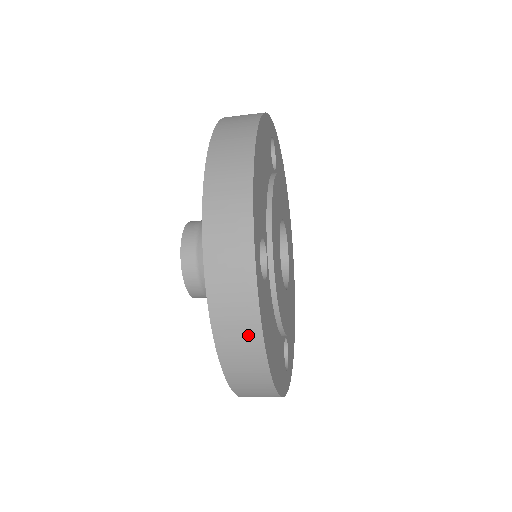
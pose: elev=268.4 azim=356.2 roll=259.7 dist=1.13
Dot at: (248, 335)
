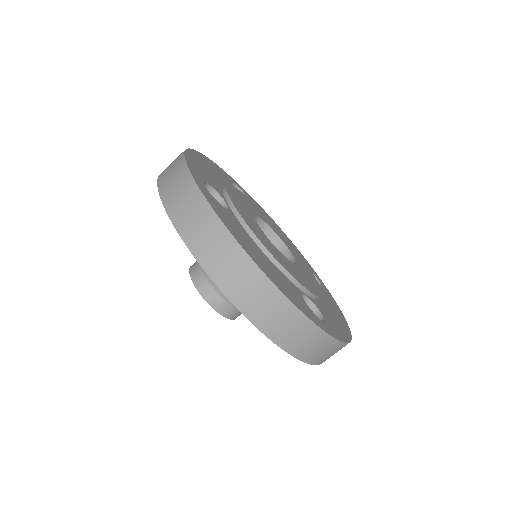
Dot at: (209, 226)
